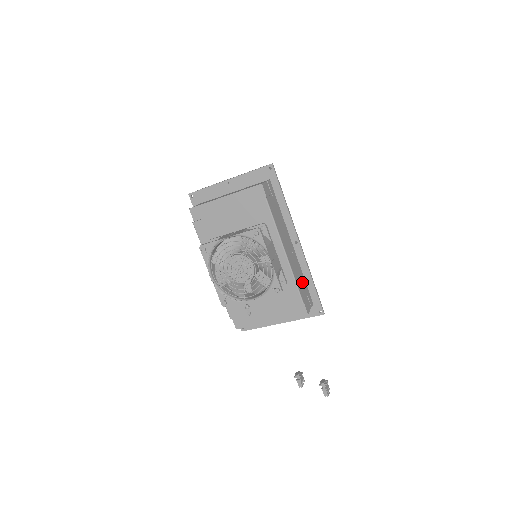
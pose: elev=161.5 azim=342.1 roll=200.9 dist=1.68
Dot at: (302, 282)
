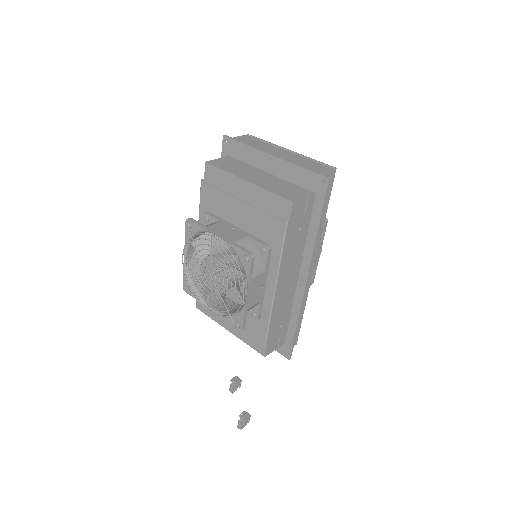
Dot at: (282, 321)
